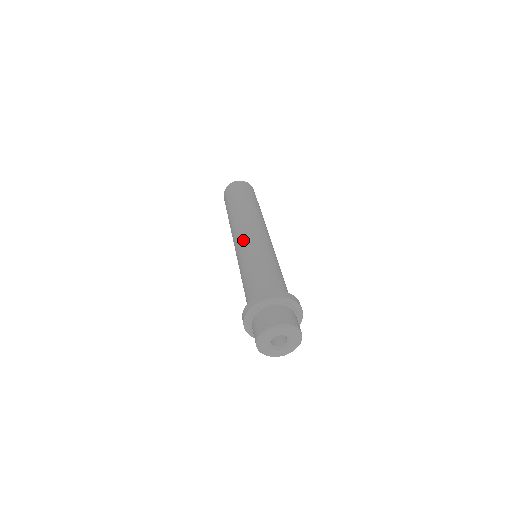
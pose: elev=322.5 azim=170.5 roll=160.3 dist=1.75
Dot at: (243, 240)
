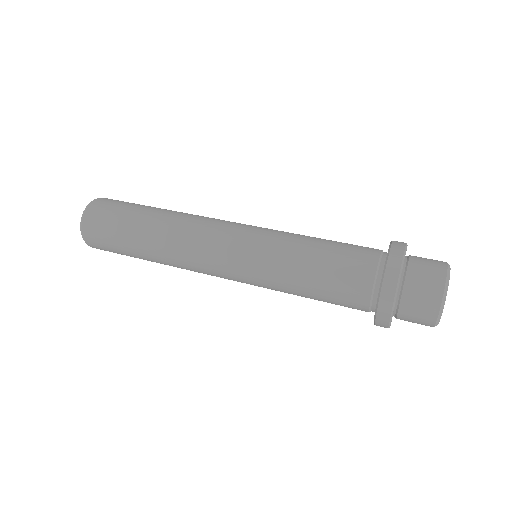
Dot at: (240, 235)
